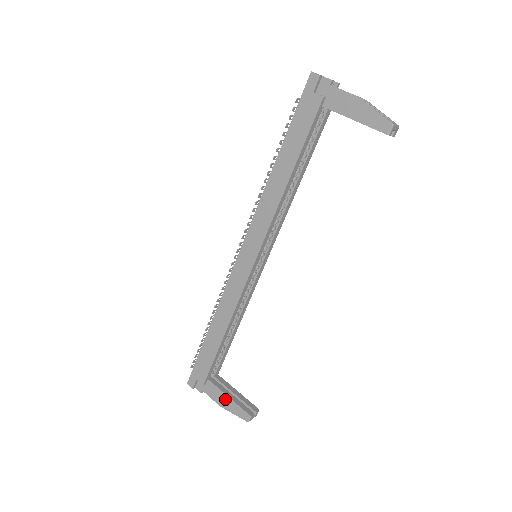
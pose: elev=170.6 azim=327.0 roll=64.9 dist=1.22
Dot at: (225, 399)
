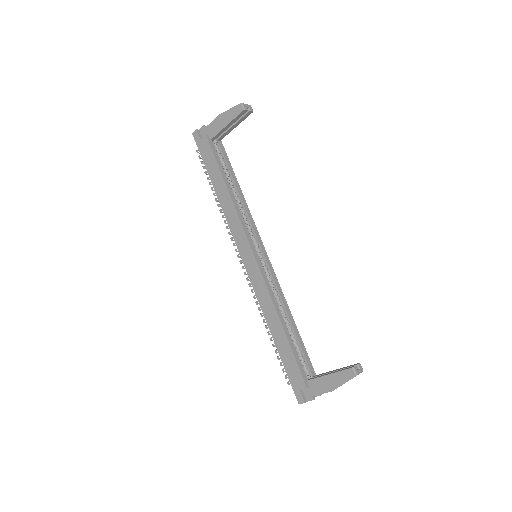
Dot at: (328, 380)
